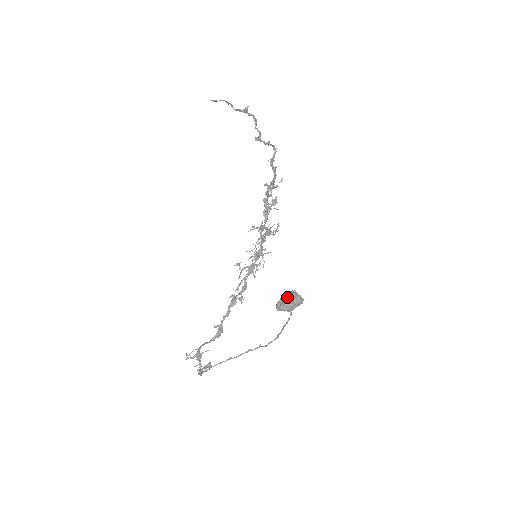
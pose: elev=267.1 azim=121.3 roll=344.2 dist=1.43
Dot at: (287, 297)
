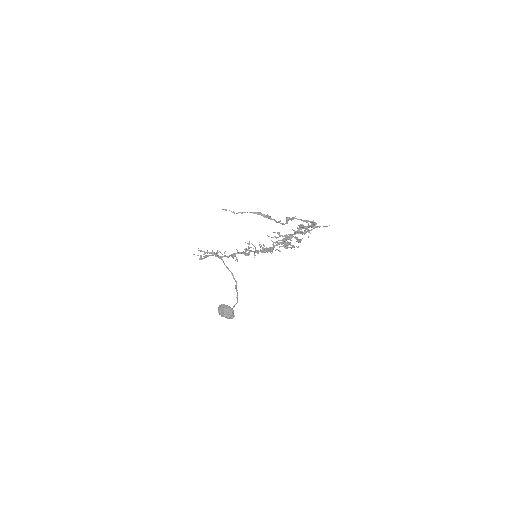
Dot at: (223, 311)
